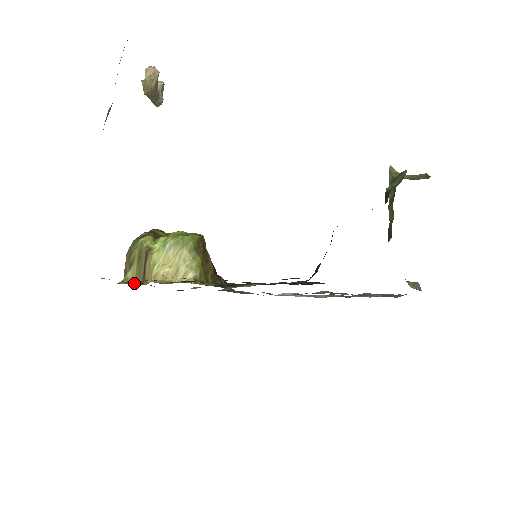
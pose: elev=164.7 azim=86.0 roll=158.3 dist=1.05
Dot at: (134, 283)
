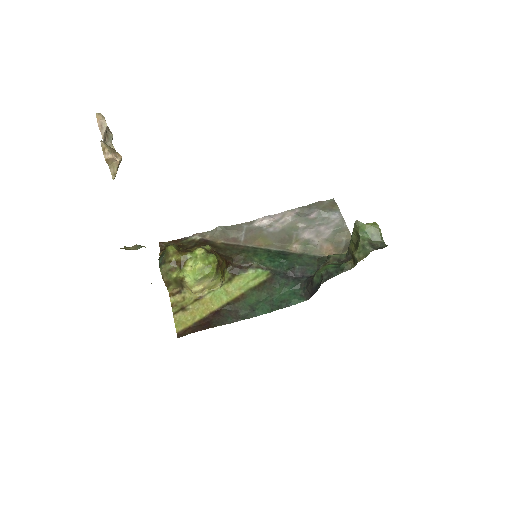
Dot at: (180, 295)
